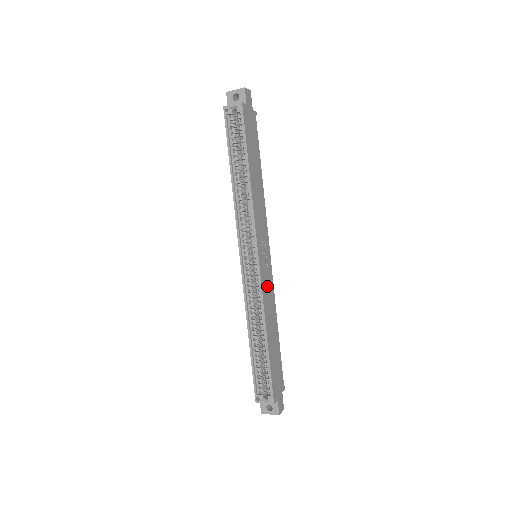
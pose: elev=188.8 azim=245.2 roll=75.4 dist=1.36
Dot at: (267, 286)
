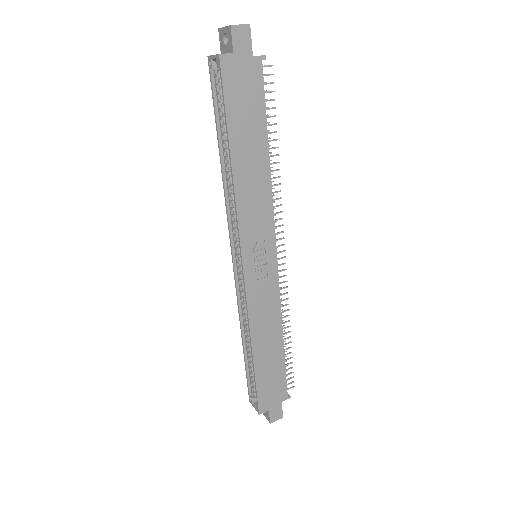
Dot at: (262, 296)
